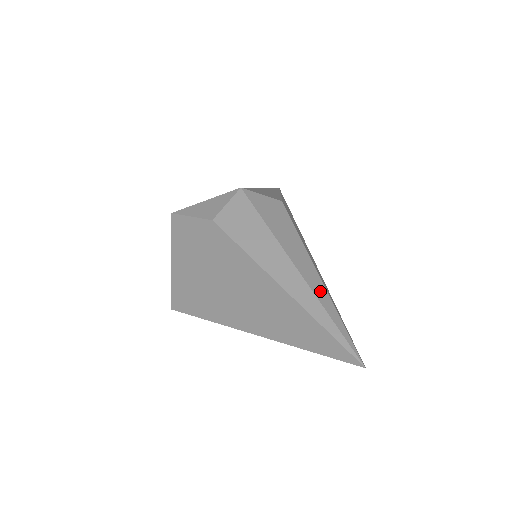
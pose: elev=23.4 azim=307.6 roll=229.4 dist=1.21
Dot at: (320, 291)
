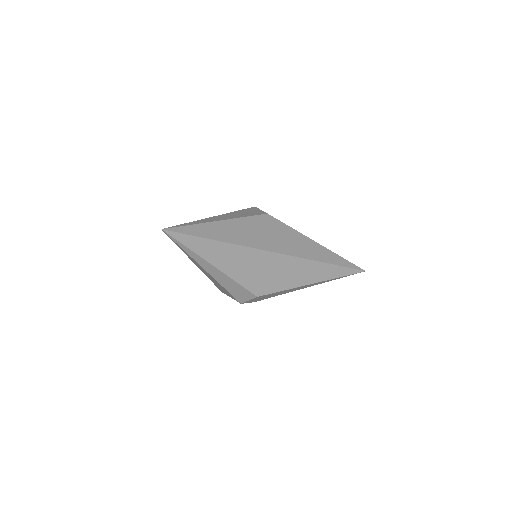
Dot at: (205, 221)
